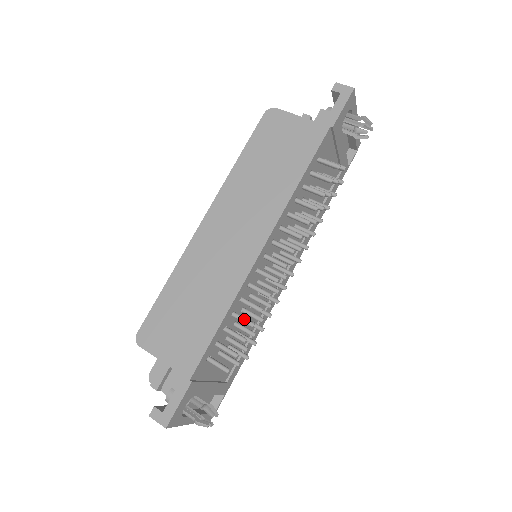
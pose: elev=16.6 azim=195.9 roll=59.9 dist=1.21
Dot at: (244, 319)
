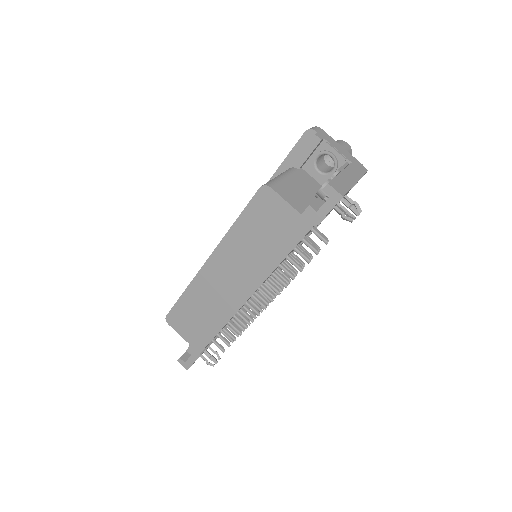
Dot at: (235, 329)
